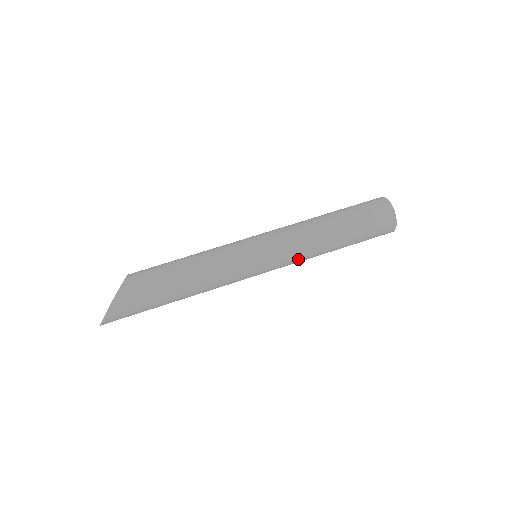
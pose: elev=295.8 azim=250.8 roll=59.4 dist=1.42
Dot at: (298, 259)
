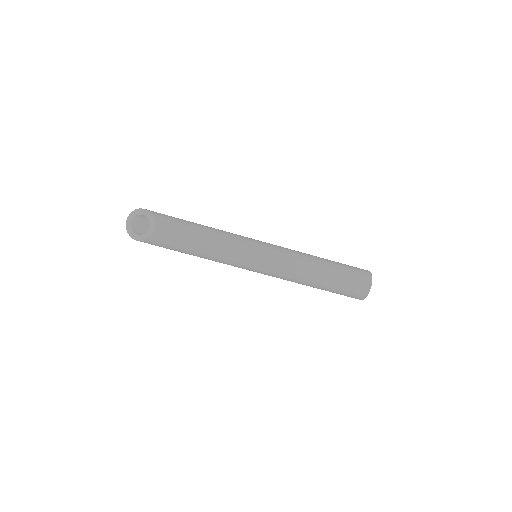
Dot at: occluded
